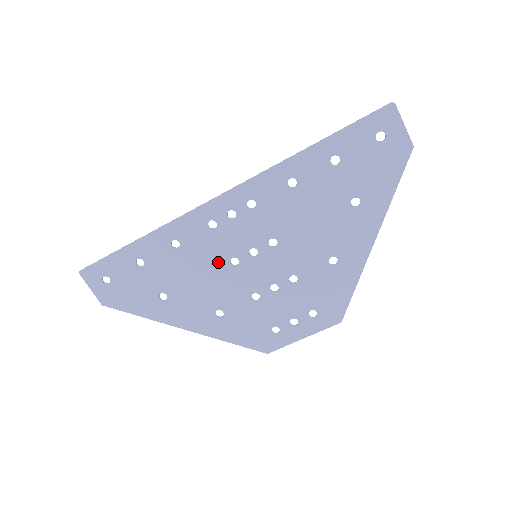
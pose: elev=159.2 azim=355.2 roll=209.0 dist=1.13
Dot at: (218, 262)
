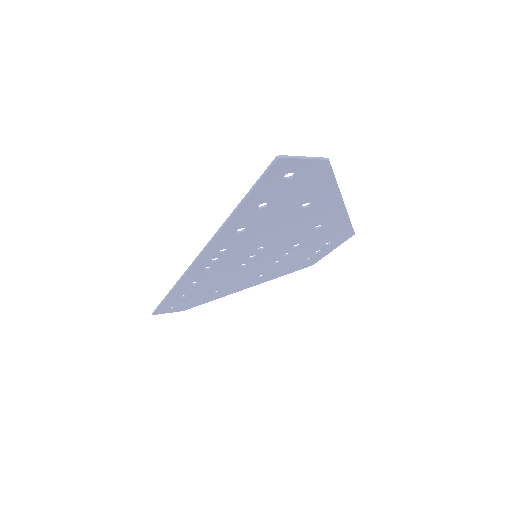
Dot at: (233, 271)
